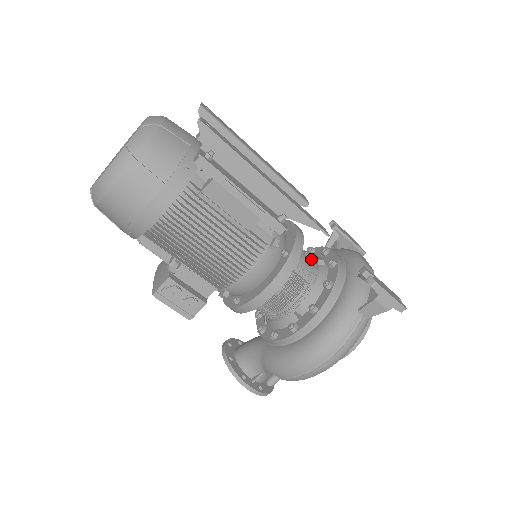
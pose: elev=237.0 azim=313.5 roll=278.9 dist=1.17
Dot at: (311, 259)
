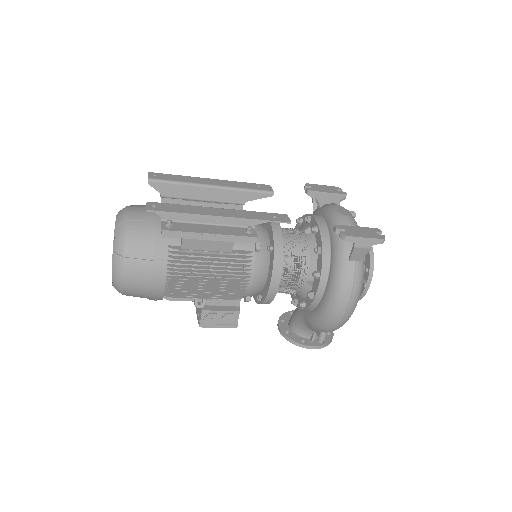
Dot at: (298, 235)
